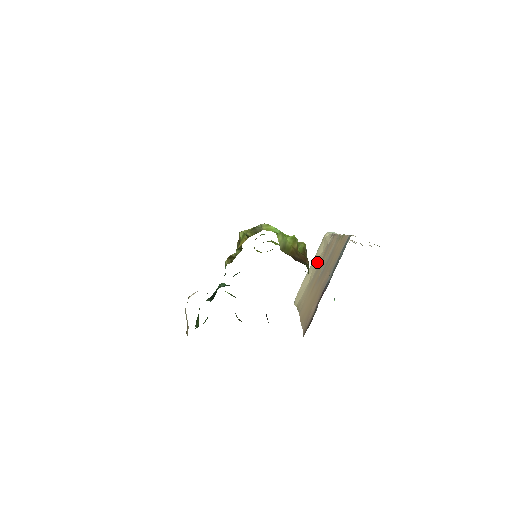
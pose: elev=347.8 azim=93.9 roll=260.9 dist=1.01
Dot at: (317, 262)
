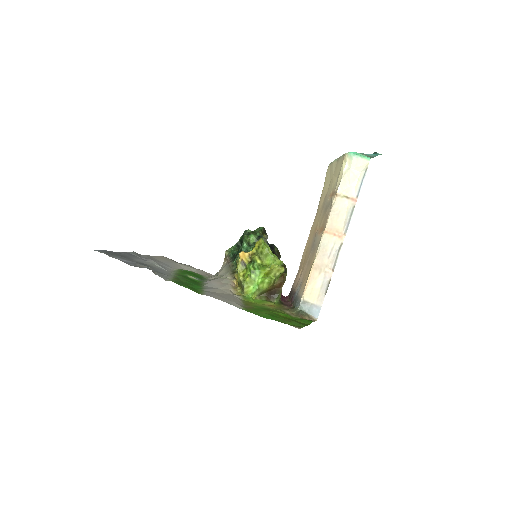
Dot at: (333, 182)
